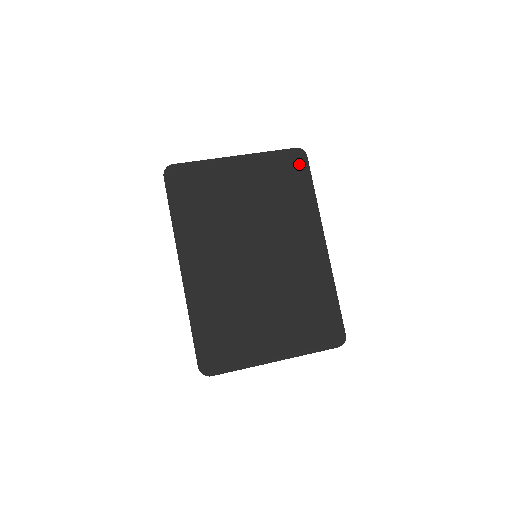
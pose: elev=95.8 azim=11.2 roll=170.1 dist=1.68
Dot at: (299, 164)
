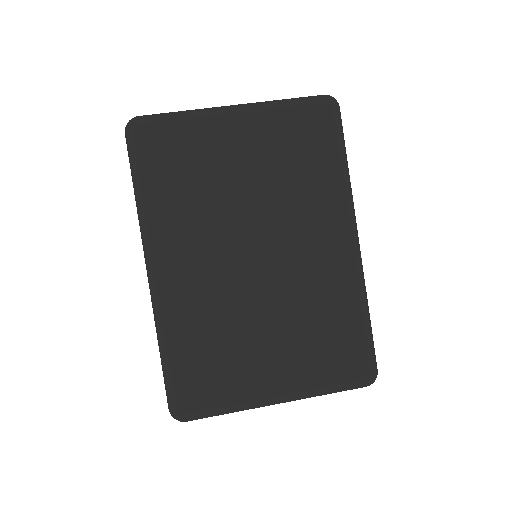
Dot at: (326, 121)
